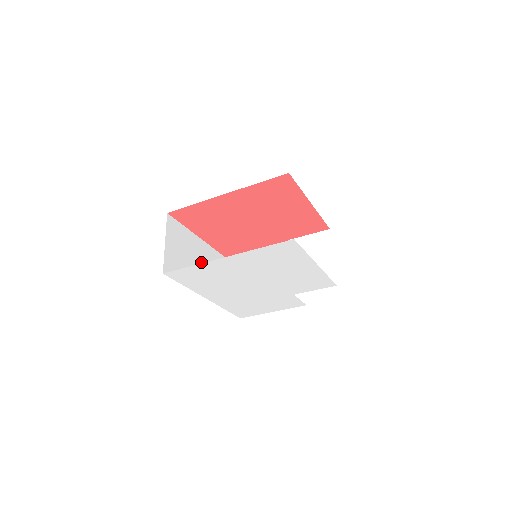
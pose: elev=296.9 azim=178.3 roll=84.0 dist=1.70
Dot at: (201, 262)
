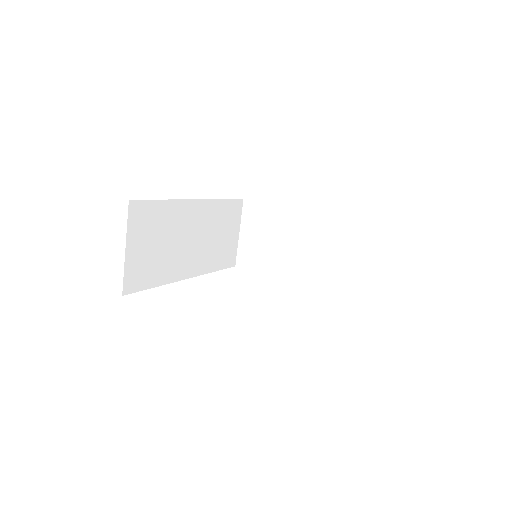
Dot at: (184, 234)
